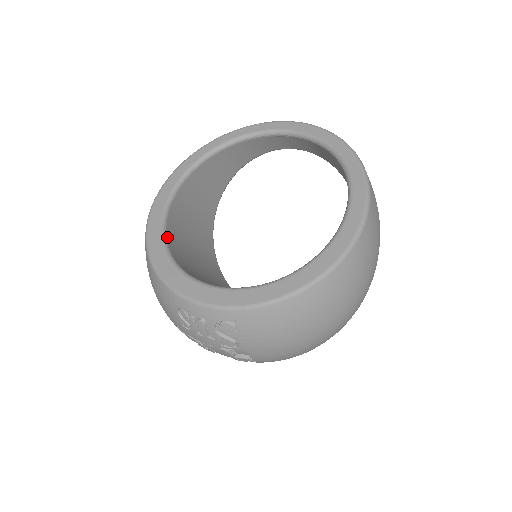
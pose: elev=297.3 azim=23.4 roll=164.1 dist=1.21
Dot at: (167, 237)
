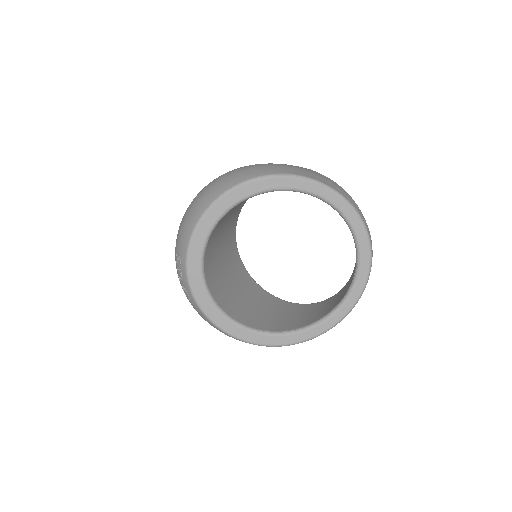
Dot at: occluded
